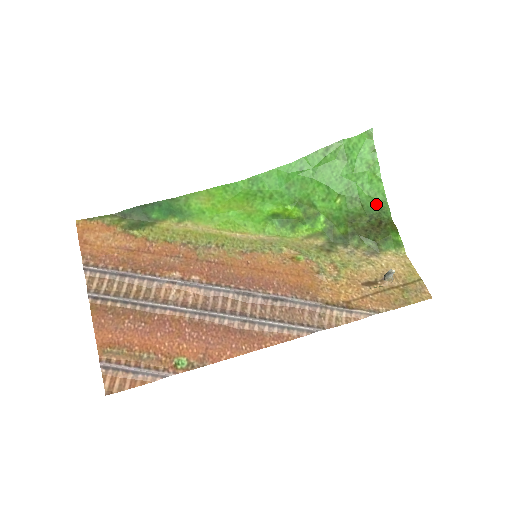
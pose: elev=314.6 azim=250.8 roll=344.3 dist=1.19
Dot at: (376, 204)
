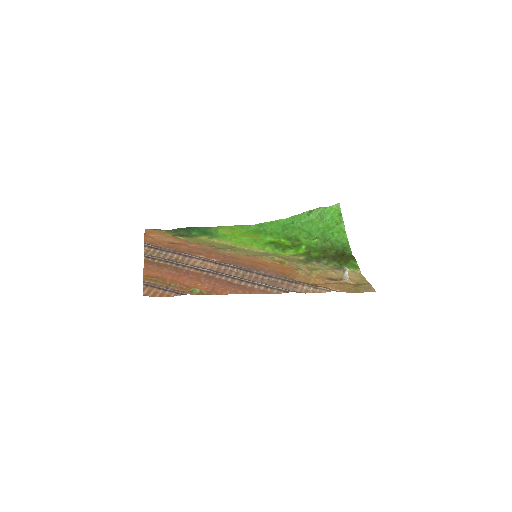
Dot at: (341, 245)
